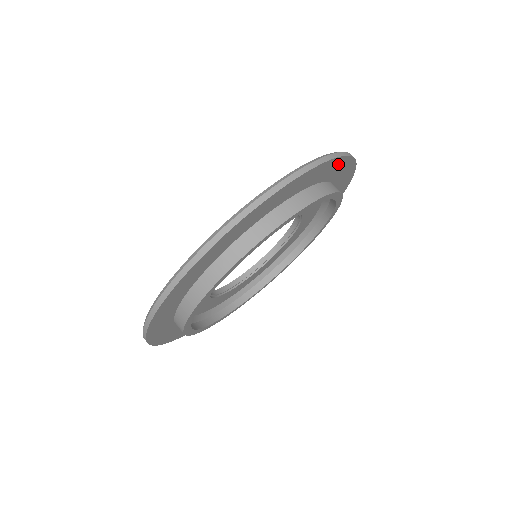
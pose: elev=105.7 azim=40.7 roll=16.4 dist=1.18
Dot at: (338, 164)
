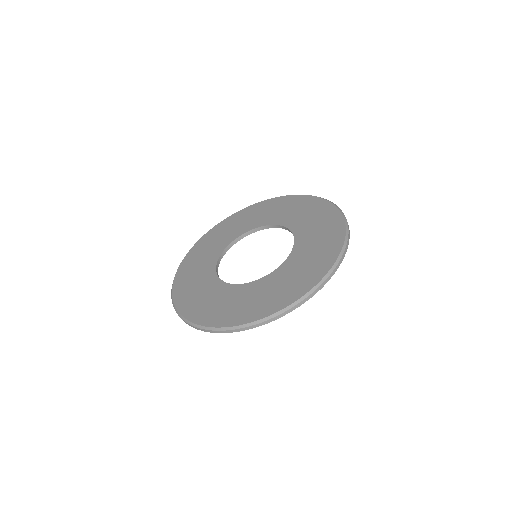
Dot at: occluded
